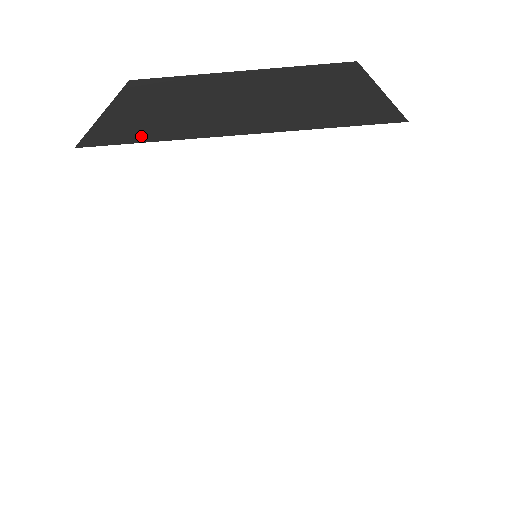
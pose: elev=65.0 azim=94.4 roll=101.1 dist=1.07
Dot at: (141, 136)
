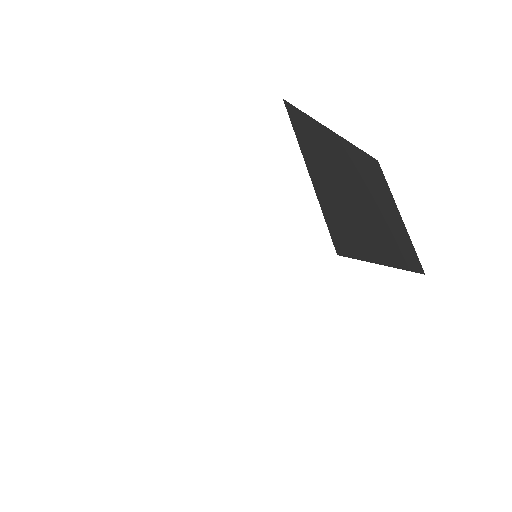
Dot at: (356, 248)
